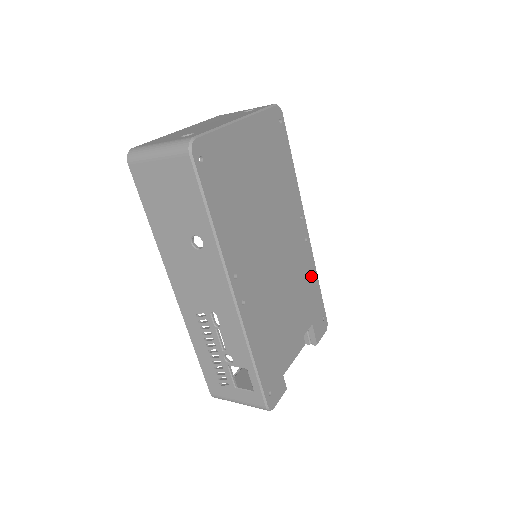
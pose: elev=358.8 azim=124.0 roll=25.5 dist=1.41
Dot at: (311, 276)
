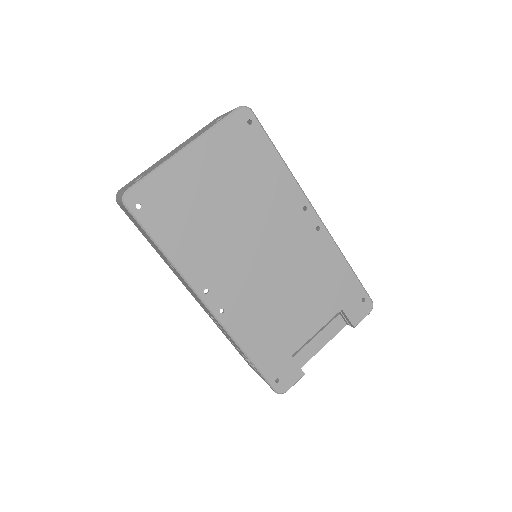
Dot at: (333, 263)
